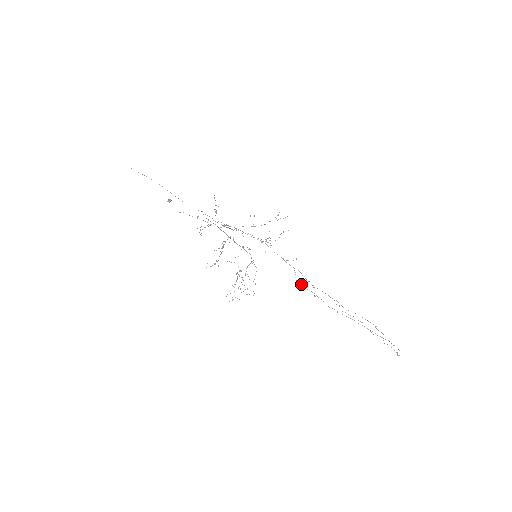
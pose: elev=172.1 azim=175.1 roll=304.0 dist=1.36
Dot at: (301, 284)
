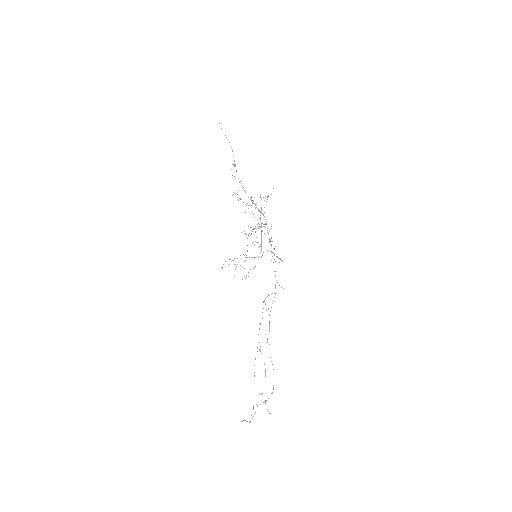
Dot at: occluded
